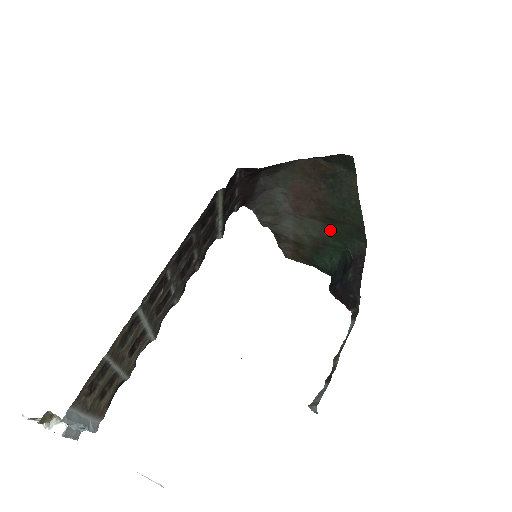
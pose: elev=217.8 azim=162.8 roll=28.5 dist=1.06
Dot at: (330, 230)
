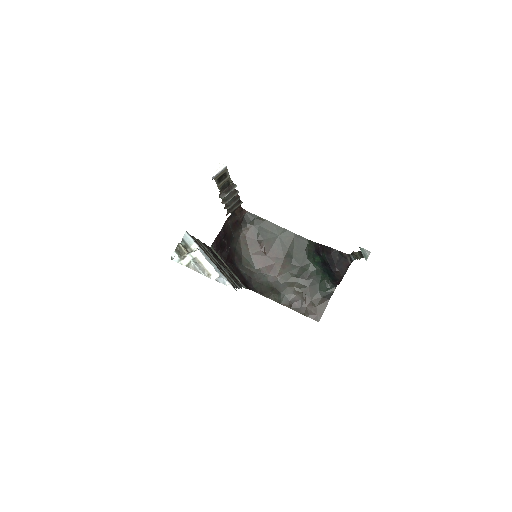
Dot at: (298, 264)
